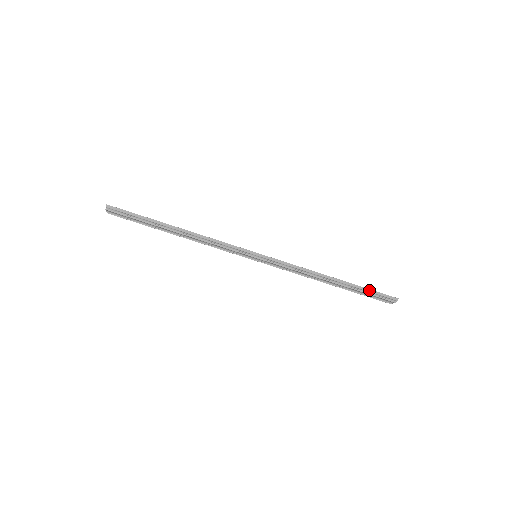
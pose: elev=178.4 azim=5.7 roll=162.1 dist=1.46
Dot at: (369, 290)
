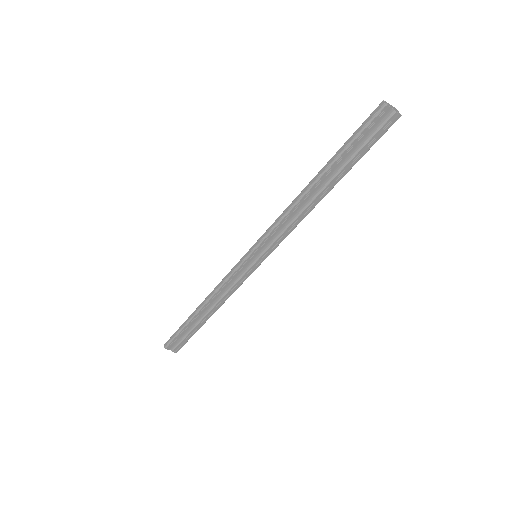
Dot at: (348, 141)
